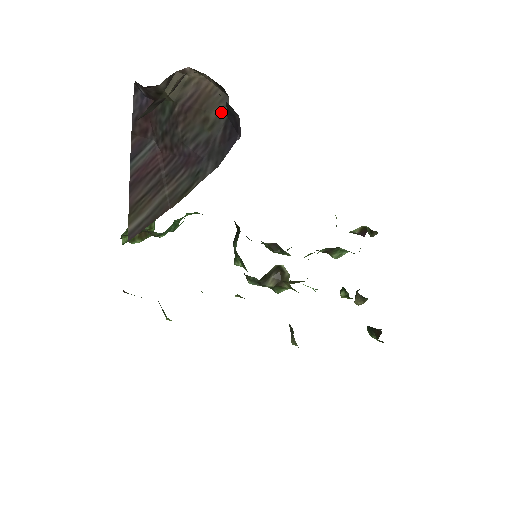
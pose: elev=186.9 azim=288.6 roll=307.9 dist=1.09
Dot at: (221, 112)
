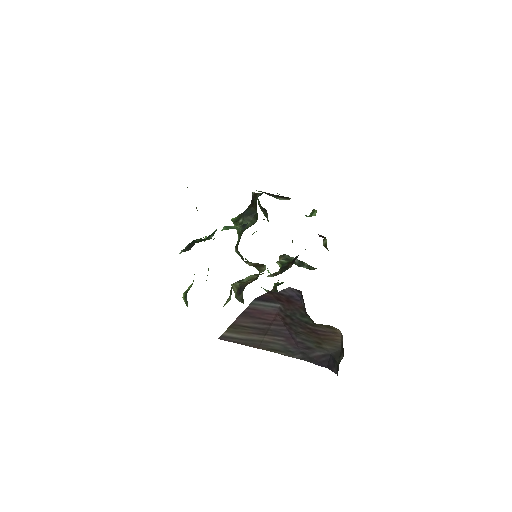
Dot at: (330, 350)
